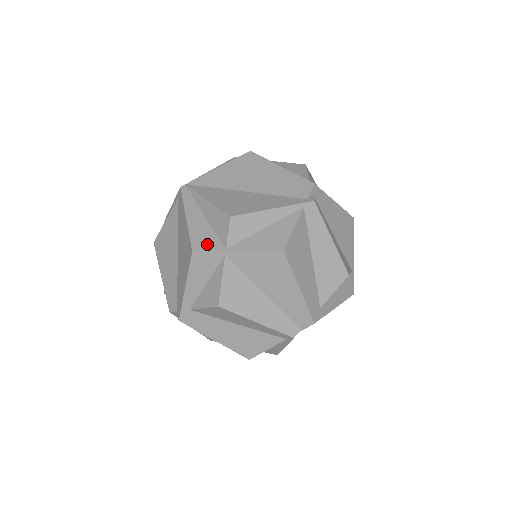
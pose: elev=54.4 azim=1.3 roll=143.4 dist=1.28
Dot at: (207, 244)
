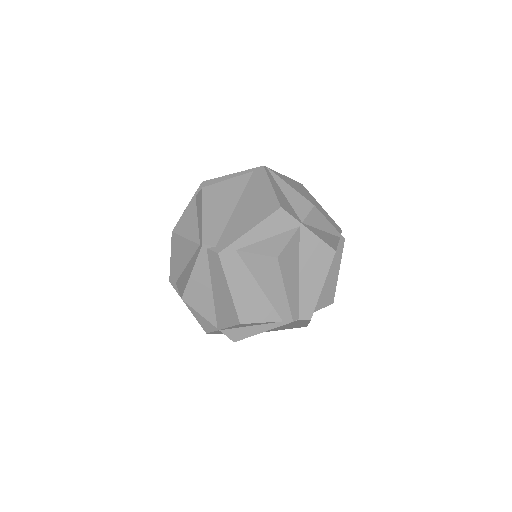
Dot at: (290, 211)
